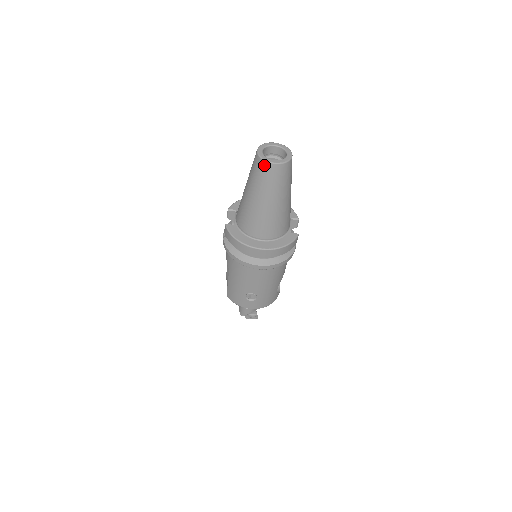
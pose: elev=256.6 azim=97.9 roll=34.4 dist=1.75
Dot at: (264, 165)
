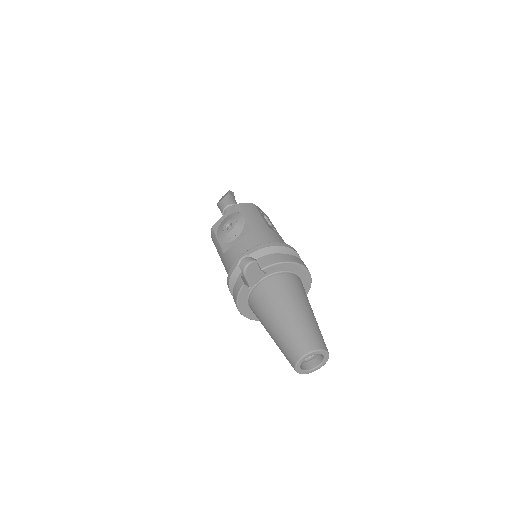
Dot at: (292, 366)
